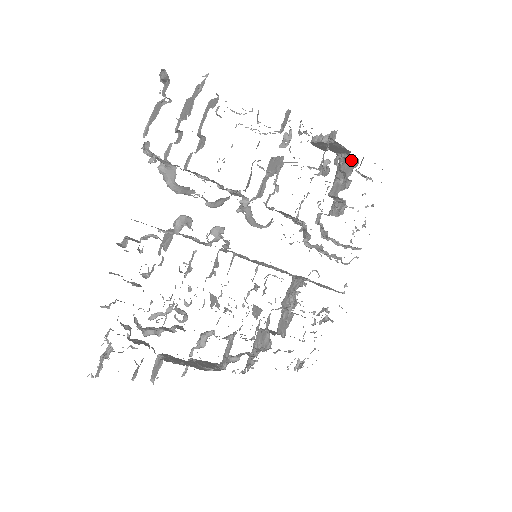
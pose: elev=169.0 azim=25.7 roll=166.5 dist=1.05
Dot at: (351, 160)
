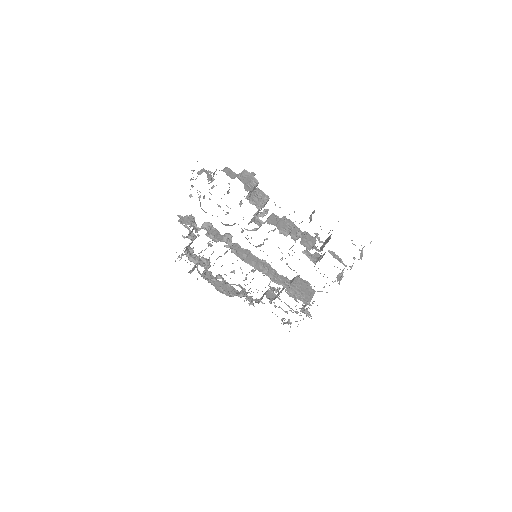
Dot at: occluded
